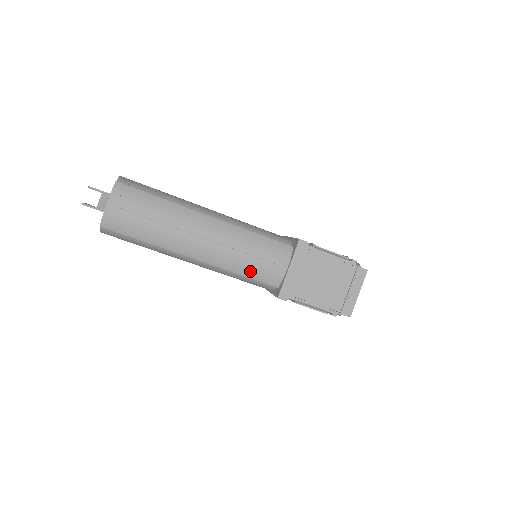
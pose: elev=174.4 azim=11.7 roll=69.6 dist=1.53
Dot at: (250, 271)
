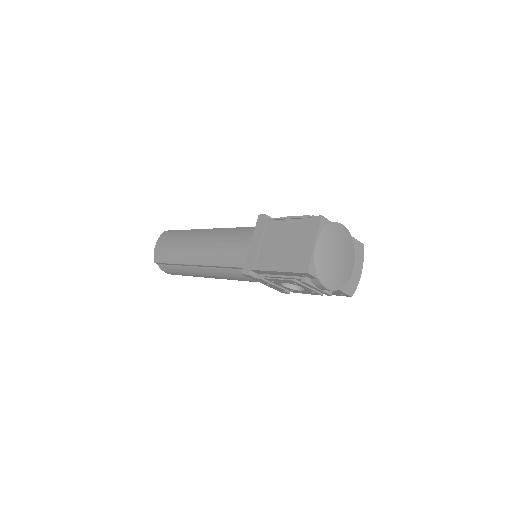
Dot at: (227, 259)
